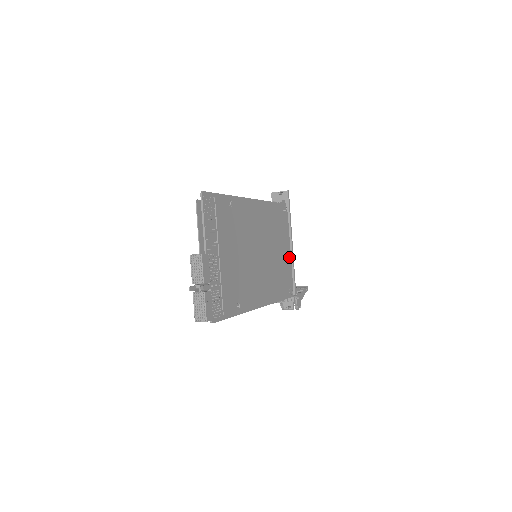
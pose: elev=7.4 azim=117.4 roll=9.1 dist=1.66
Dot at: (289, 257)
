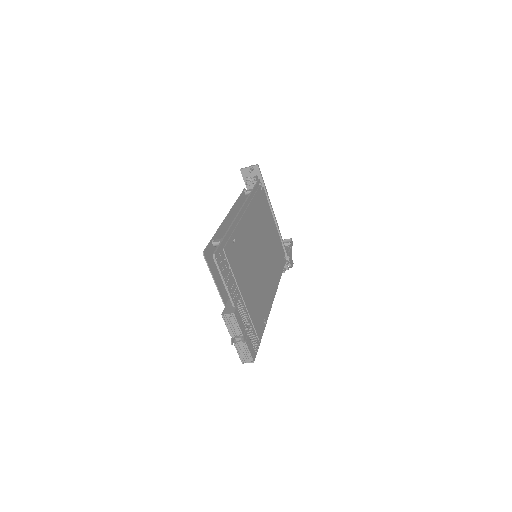
Dot at: (276, 230)
